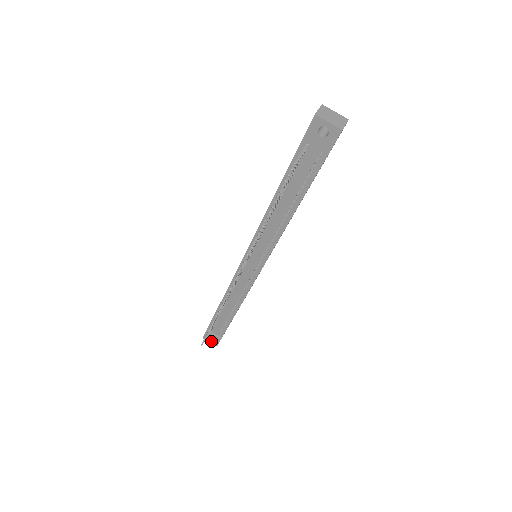
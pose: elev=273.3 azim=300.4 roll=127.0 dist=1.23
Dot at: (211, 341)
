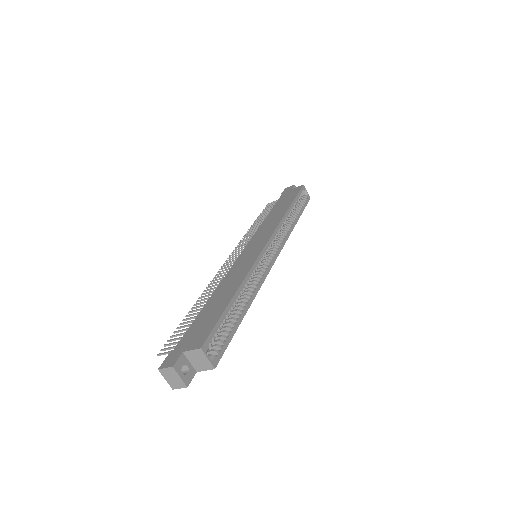
Dot at: occluded
